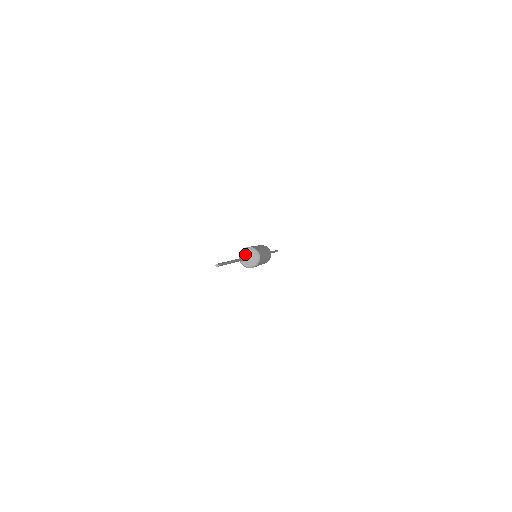
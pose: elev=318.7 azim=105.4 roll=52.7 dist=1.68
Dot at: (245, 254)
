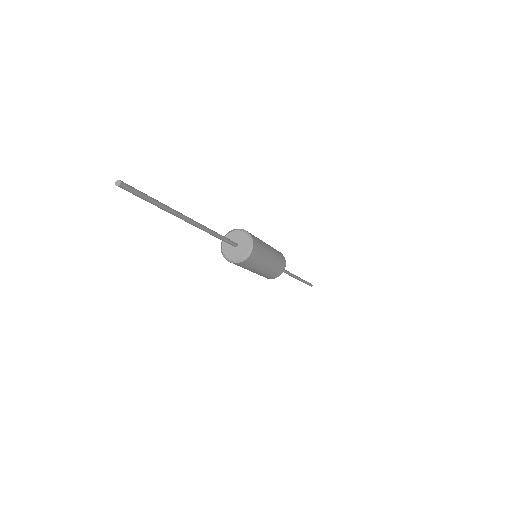
Dot at: (235, 236)
